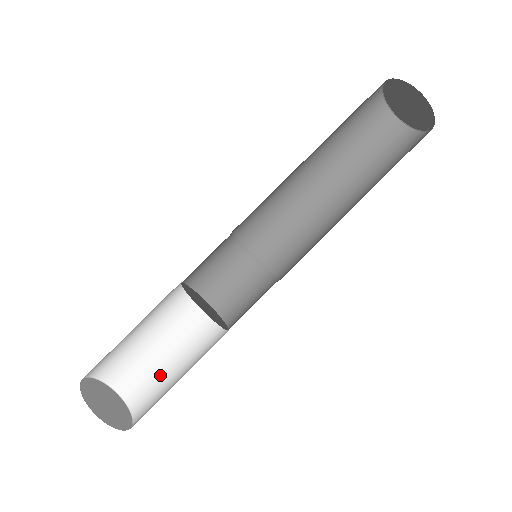
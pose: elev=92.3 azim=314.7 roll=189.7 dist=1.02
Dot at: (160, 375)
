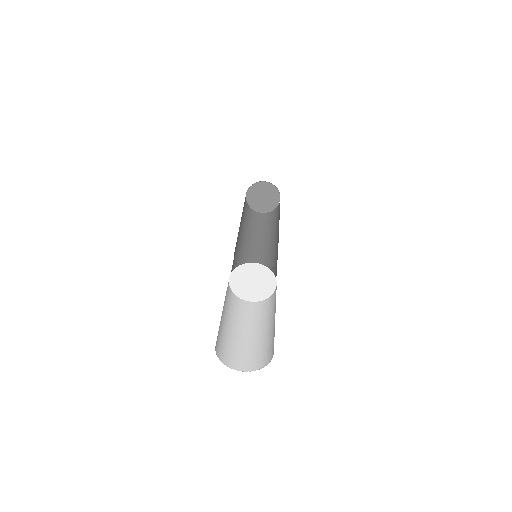
Dot at: (271, 335)
